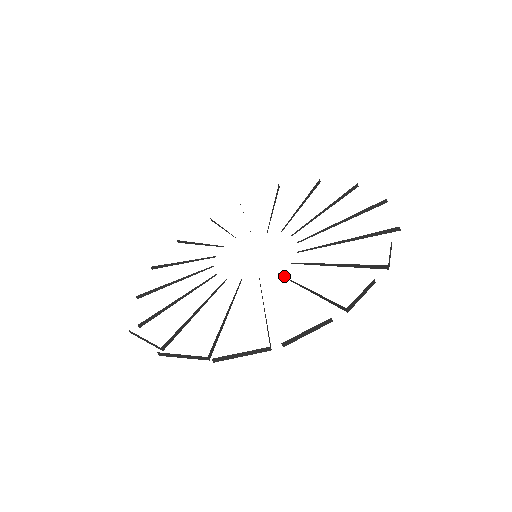
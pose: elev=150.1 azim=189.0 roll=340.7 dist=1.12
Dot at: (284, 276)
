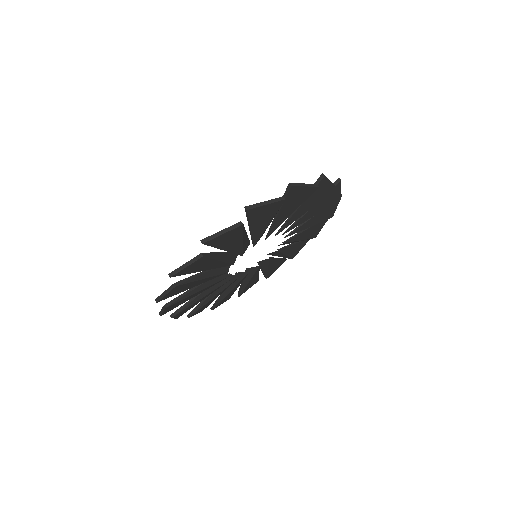
Dot at: (237, 254)
